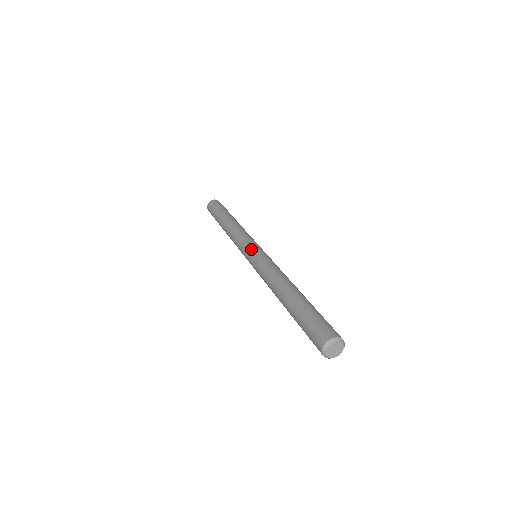
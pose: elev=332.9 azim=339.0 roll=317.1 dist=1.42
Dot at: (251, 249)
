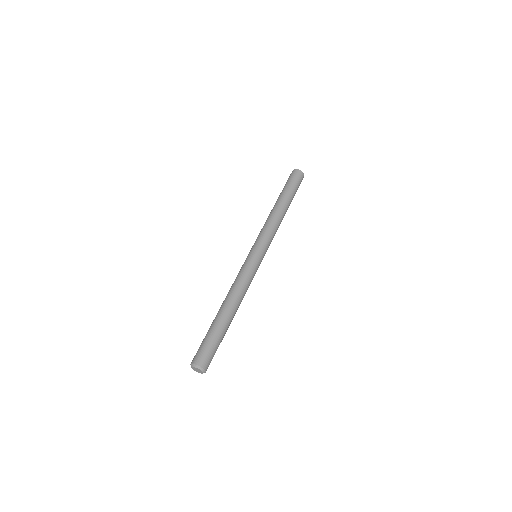
Dot at: (255, 251)
